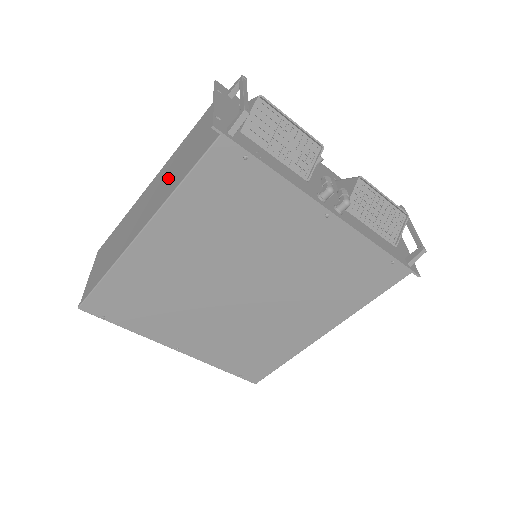
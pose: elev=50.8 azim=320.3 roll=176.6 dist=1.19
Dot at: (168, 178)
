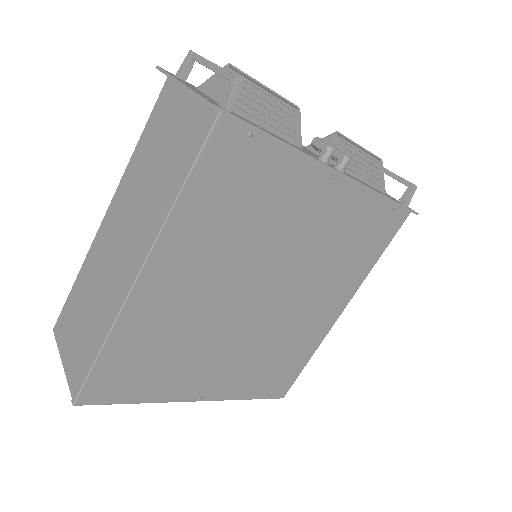
Dot at: (142, 197)
